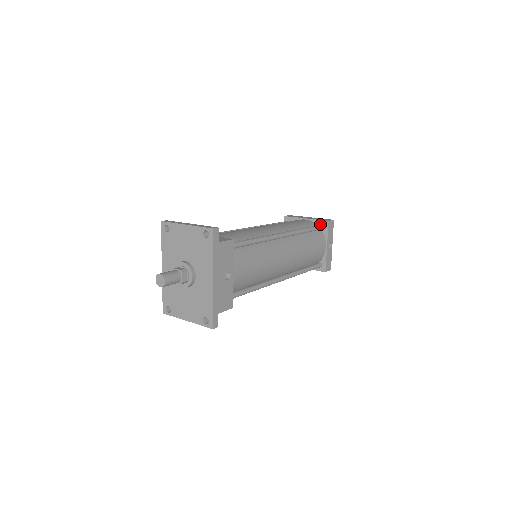
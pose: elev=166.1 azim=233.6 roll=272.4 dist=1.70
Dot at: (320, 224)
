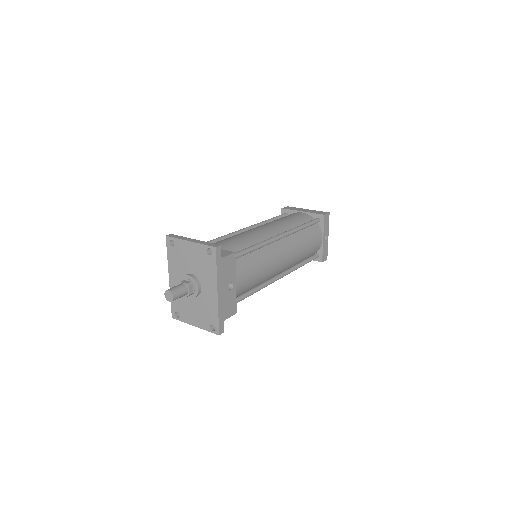
Dot at: (316, 217)
